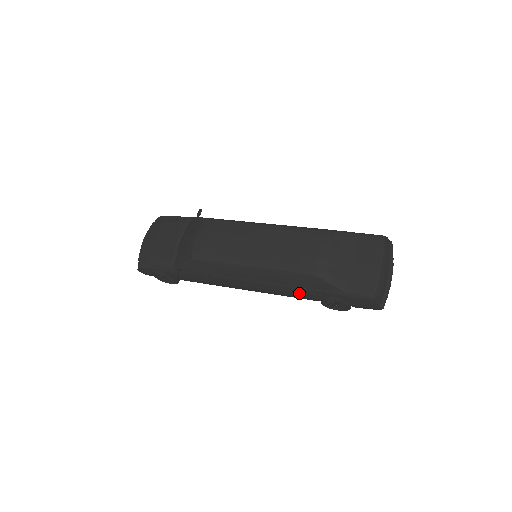
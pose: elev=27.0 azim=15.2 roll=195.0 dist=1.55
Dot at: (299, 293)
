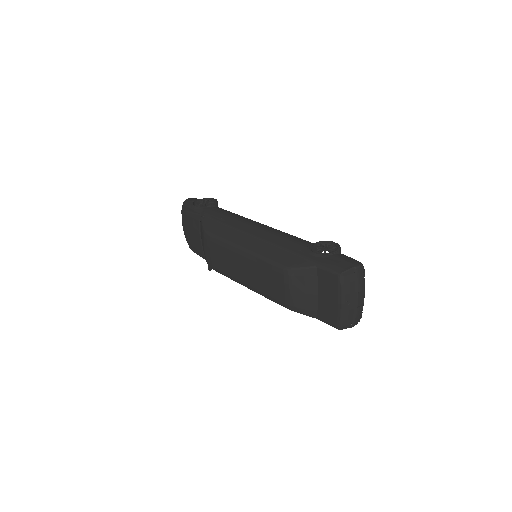
Dot at: occluded
